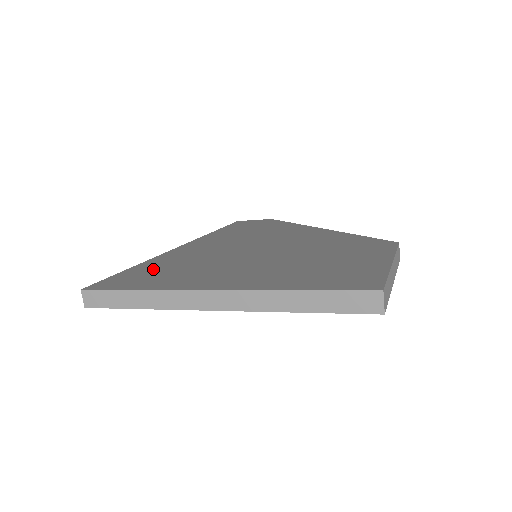
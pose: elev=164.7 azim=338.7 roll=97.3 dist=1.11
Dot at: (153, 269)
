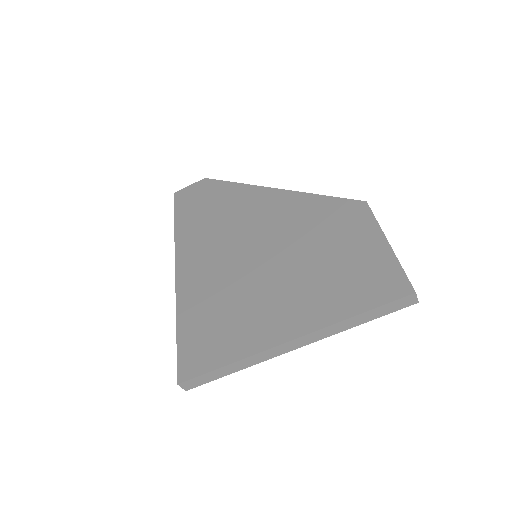
Dot at: (202, 325)
